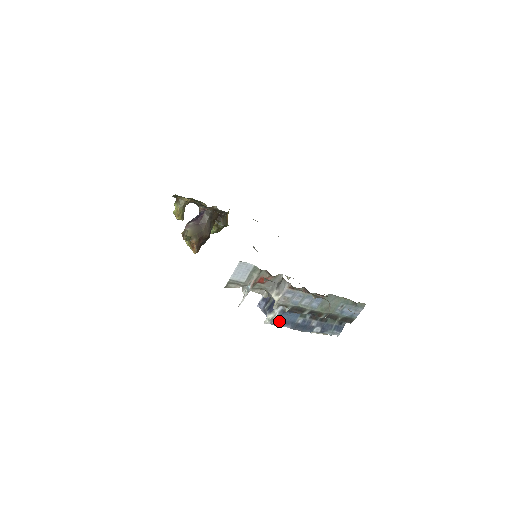
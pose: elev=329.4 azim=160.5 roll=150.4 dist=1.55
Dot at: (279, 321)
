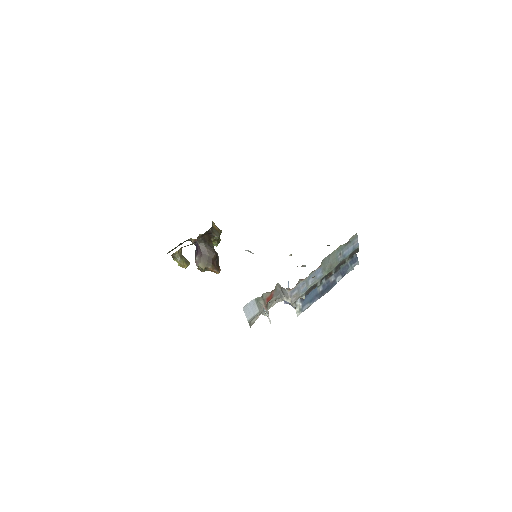
Dot at: (306, 305)
